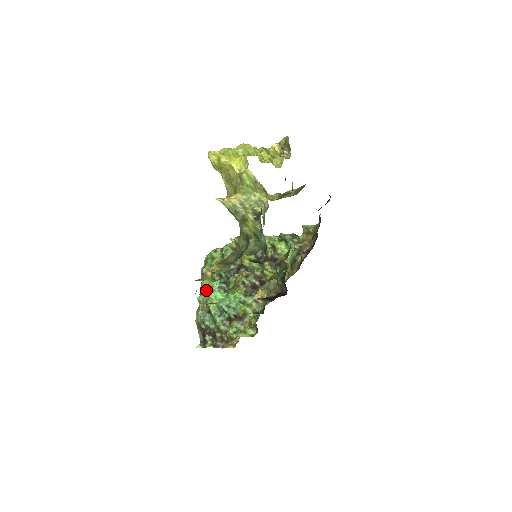
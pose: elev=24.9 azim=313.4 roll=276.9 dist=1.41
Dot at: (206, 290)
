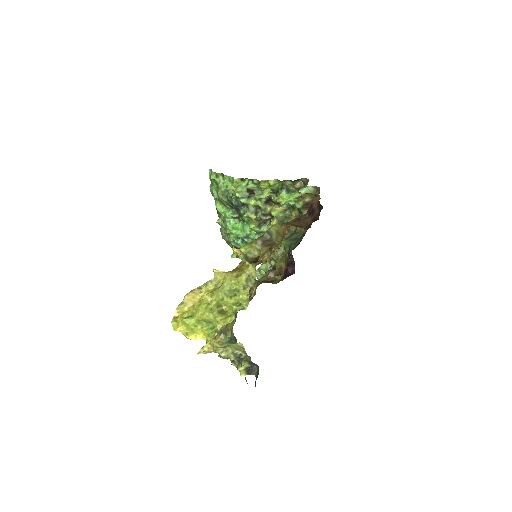
Dot at: (222, 215)
